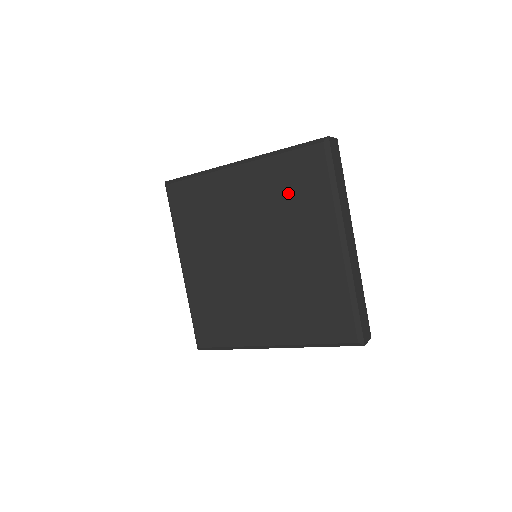
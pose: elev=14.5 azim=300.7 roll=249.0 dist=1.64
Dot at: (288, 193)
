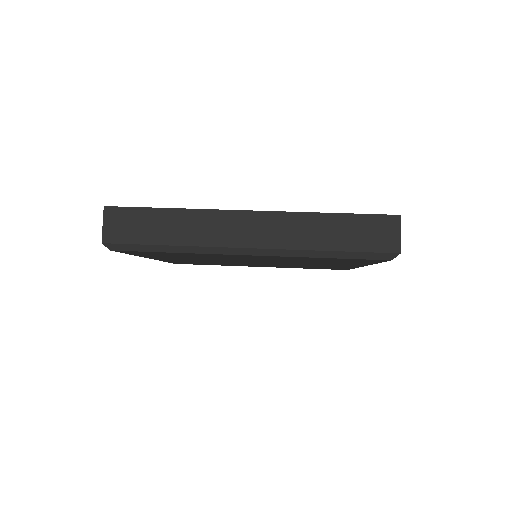
Dot at: (320, 261)
